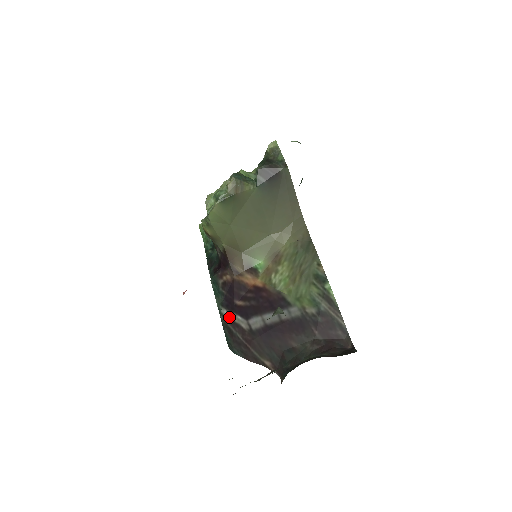
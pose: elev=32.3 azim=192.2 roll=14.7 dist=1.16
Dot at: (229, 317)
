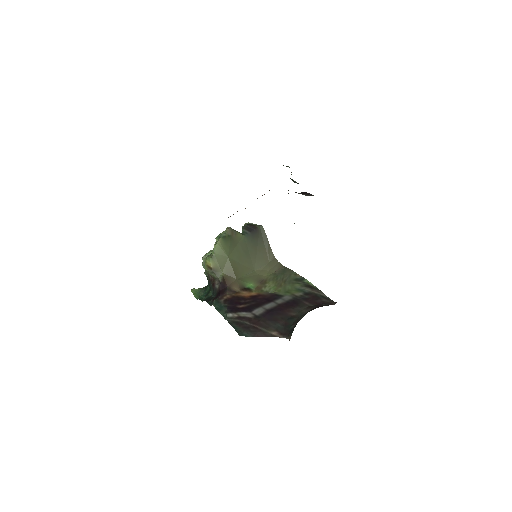
Dot at: (235, 316)
